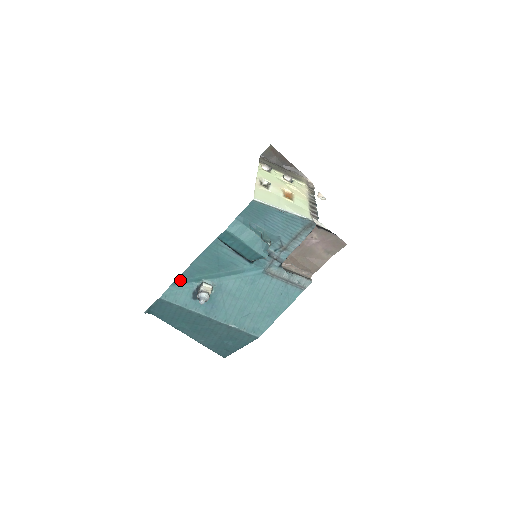
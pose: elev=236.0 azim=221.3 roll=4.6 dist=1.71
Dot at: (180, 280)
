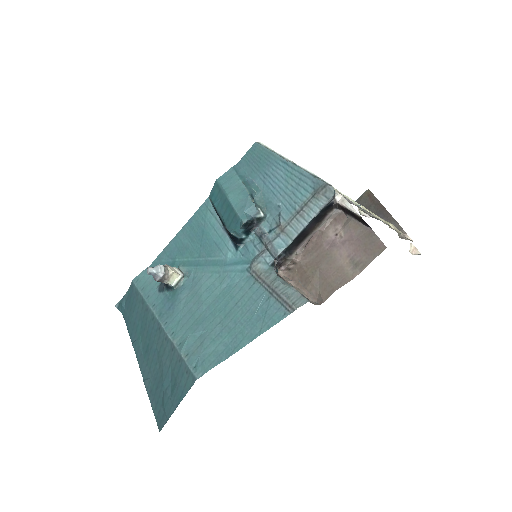
Dot at: (160, 261)
